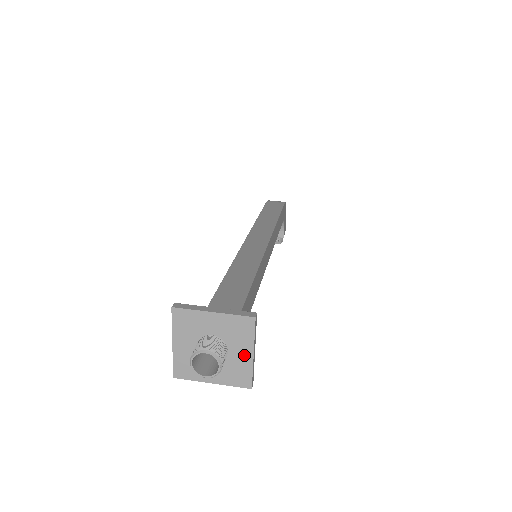
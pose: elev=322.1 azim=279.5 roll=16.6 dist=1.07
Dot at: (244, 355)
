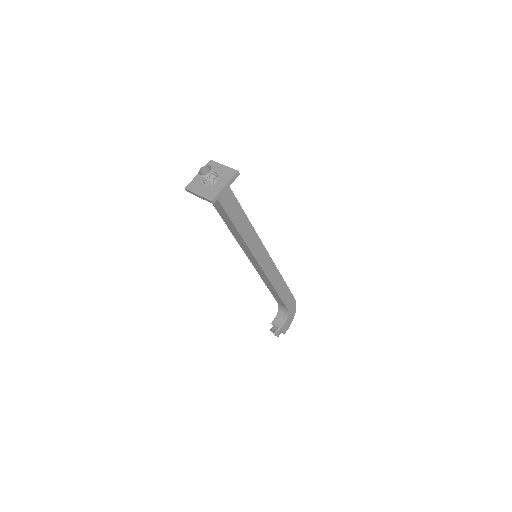
Dot at: (221, 185)
